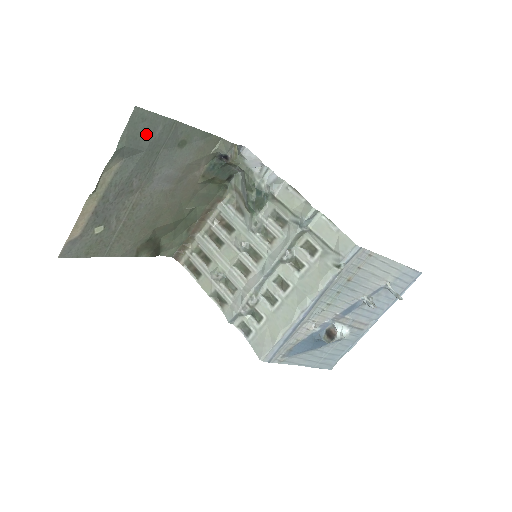
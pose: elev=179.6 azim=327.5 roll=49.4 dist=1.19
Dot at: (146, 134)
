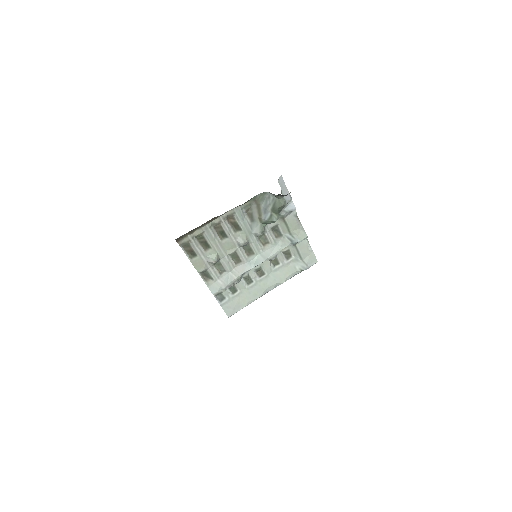
Dot at: occluded
